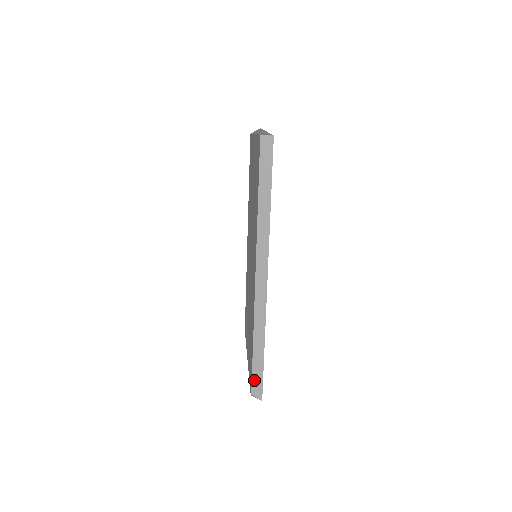
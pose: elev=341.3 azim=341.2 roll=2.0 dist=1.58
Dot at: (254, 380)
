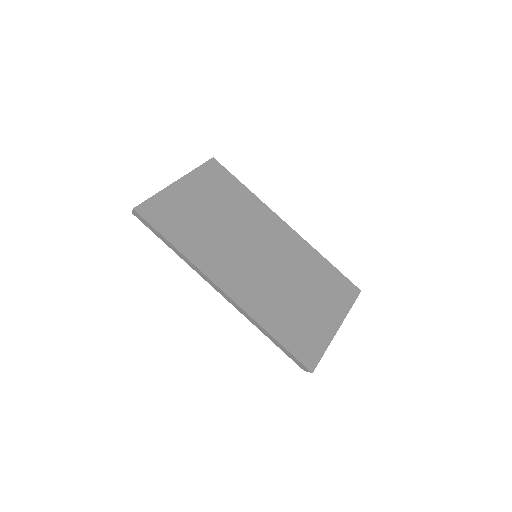
Dot at: (293, 360)
